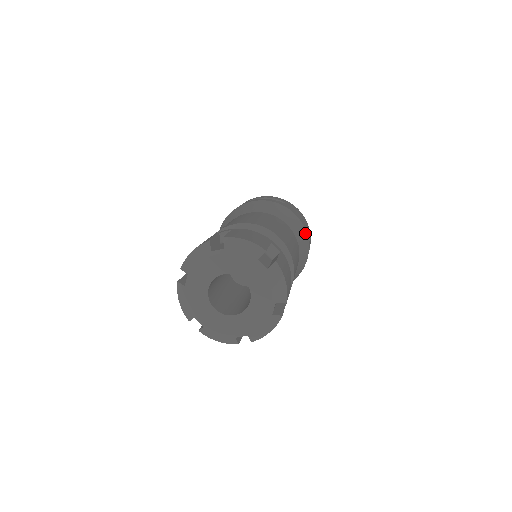
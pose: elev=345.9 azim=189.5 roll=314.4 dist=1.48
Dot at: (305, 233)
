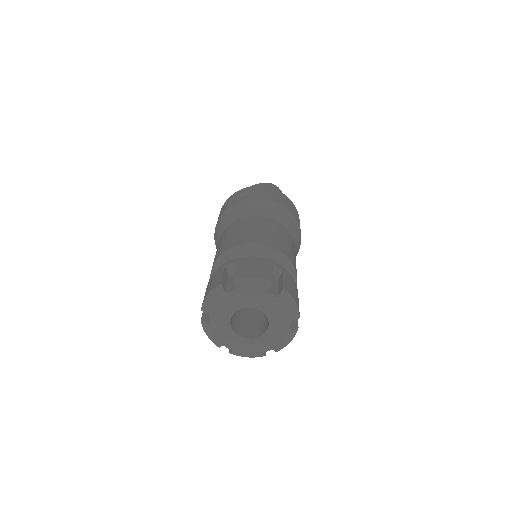
Dot at: (294, 220)
